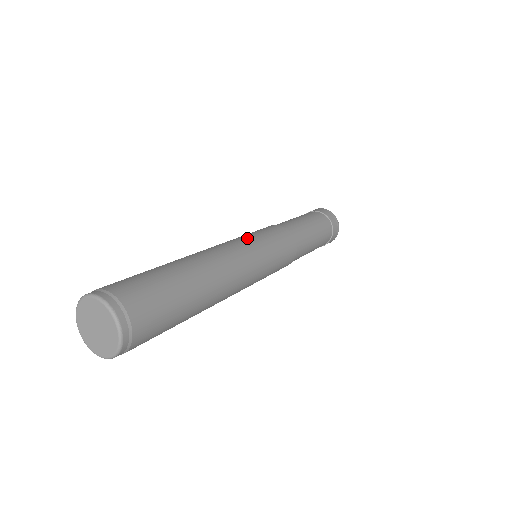
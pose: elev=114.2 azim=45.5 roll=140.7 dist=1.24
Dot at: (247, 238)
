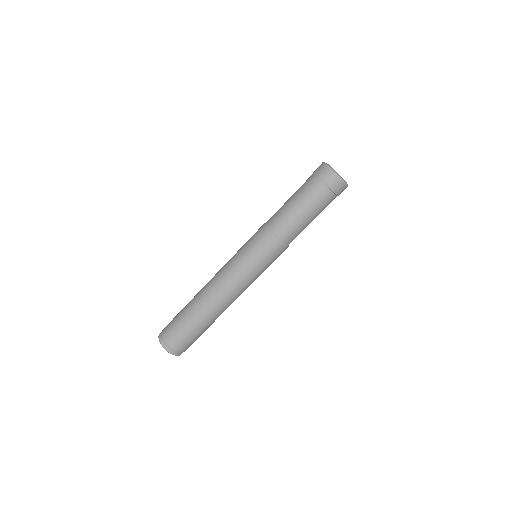
Dot at: (239, 265)
